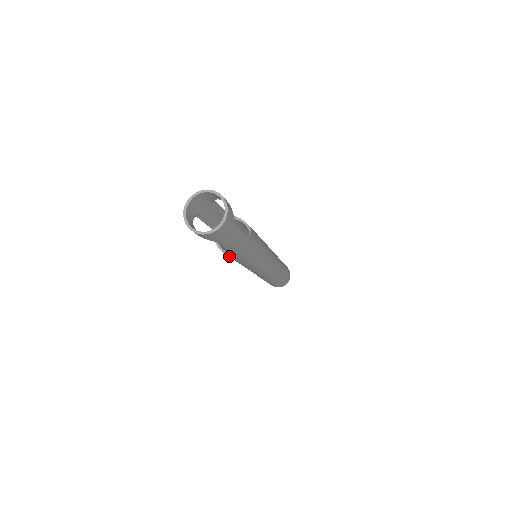
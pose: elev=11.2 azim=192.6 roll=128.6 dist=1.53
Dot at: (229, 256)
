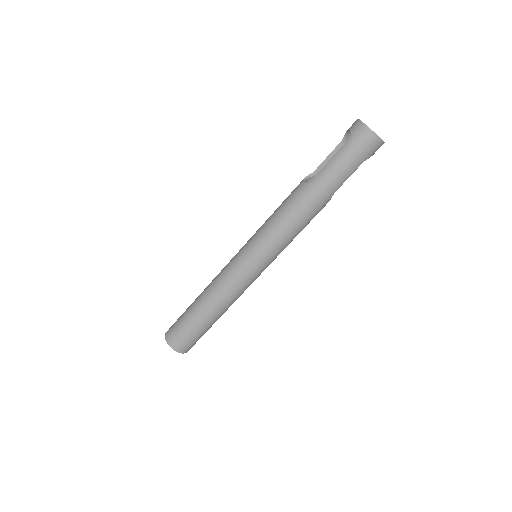
Dot at: (296, 196)
